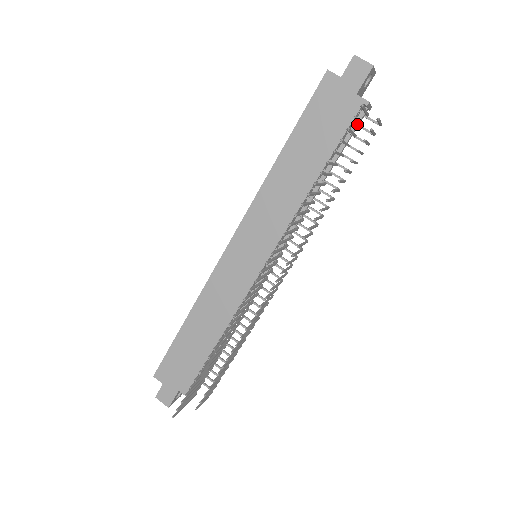
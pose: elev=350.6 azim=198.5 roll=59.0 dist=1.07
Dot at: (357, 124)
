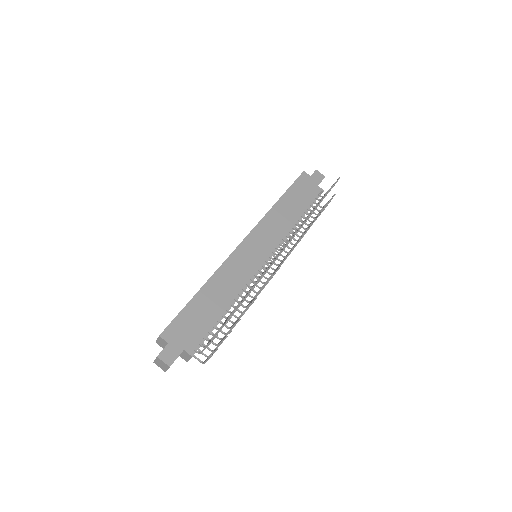
Dot at: (318, 199)
